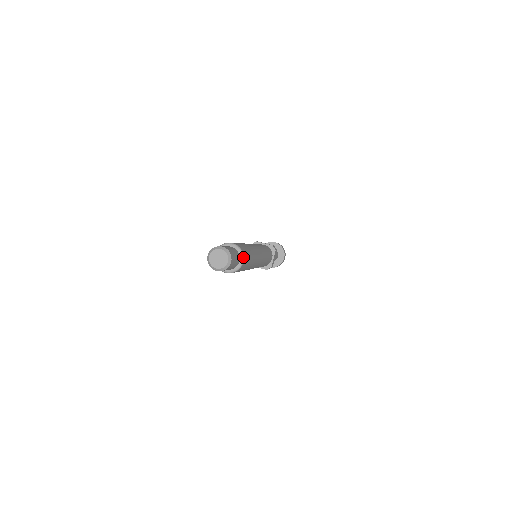
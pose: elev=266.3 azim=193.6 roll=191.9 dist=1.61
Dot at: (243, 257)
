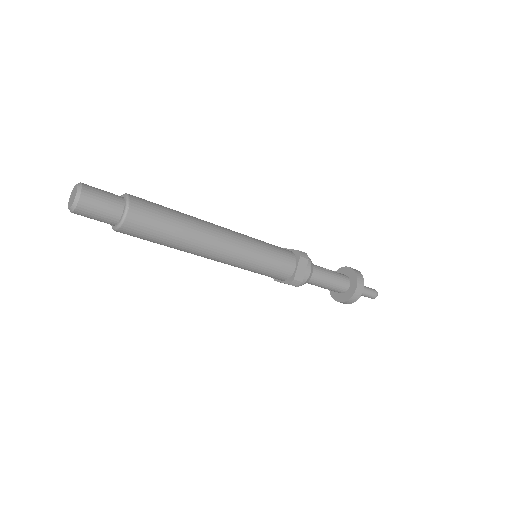
Dot at: (127, 206)
